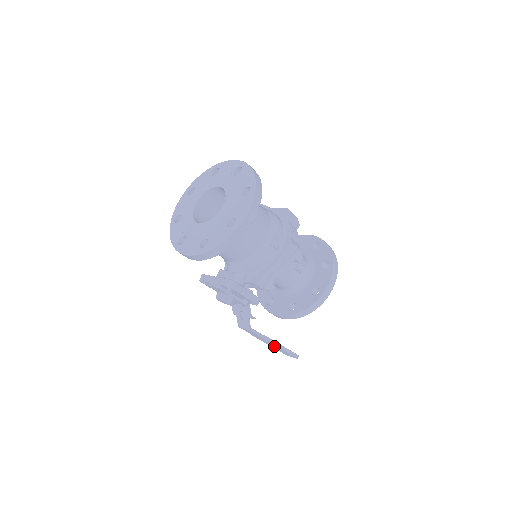
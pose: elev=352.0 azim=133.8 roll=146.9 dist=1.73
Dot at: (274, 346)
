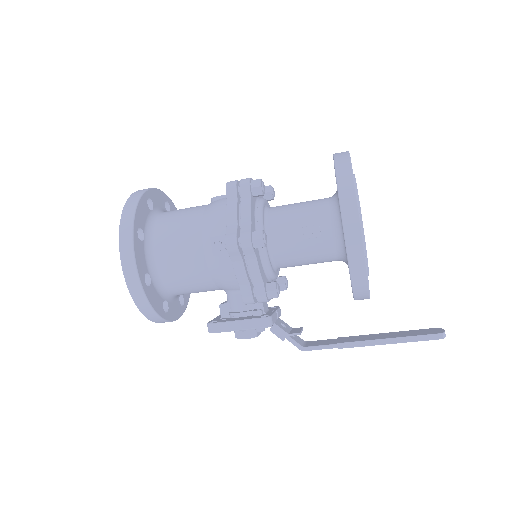
Dot at: occluded
